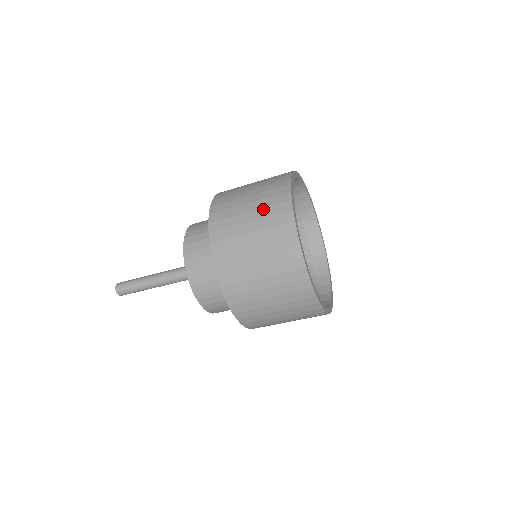
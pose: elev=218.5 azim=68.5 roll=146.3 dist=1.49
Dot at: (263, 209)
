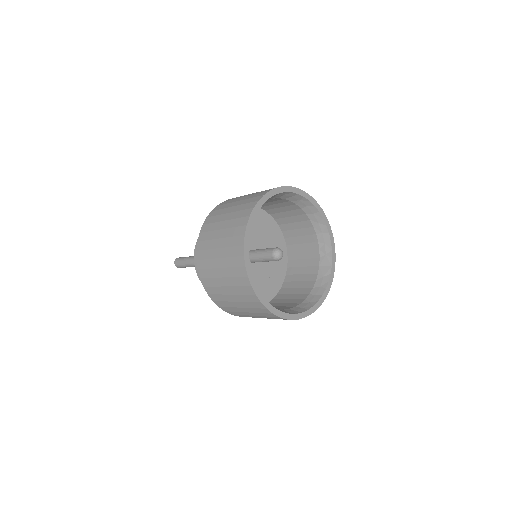
Dot at: (234, 288)
